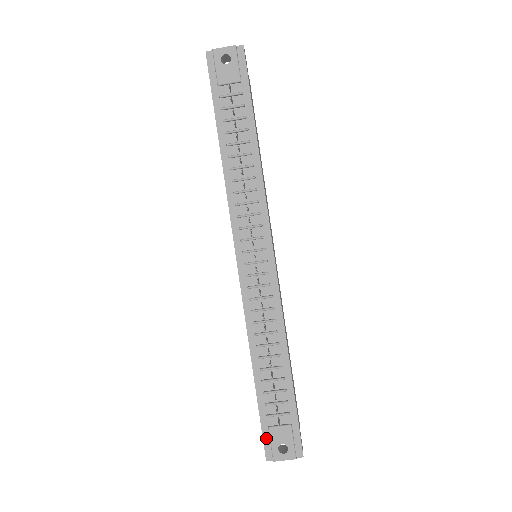
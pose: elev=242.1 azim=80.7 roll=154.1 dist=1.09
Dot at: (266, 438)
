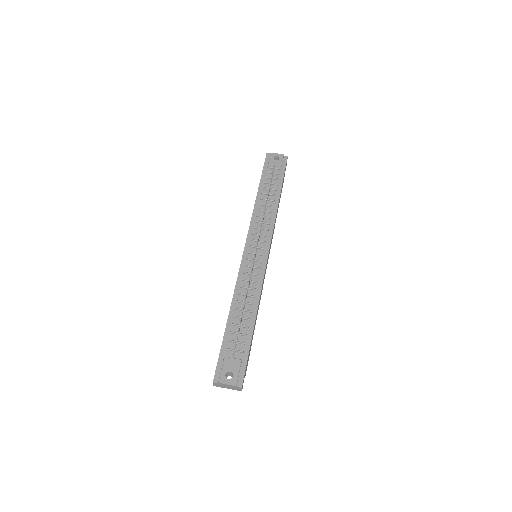
Dot at: (219, 365)
